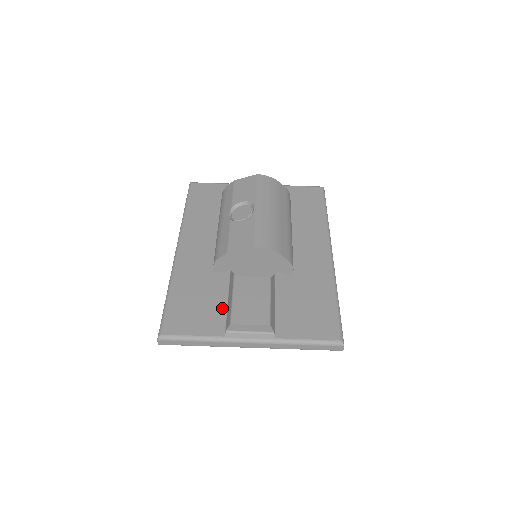
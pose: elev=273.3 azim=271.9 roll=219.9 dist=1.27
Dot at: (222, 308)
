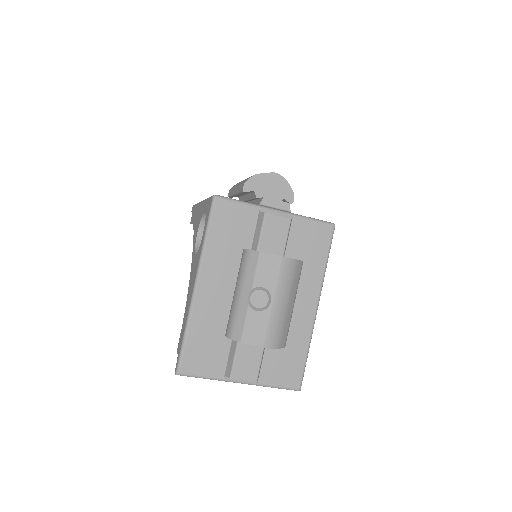
Dot at: (225, 354)
